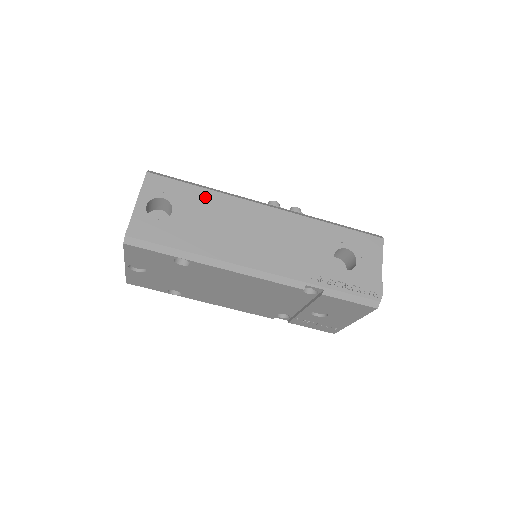
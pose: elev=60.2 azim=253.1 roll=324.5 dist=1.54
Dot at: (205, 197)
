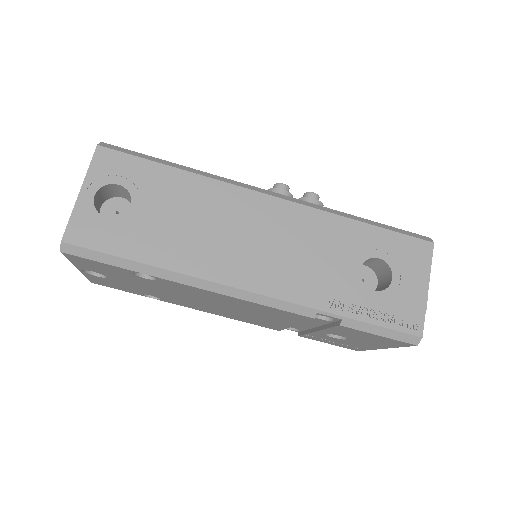
Dot at: (180, 182)
